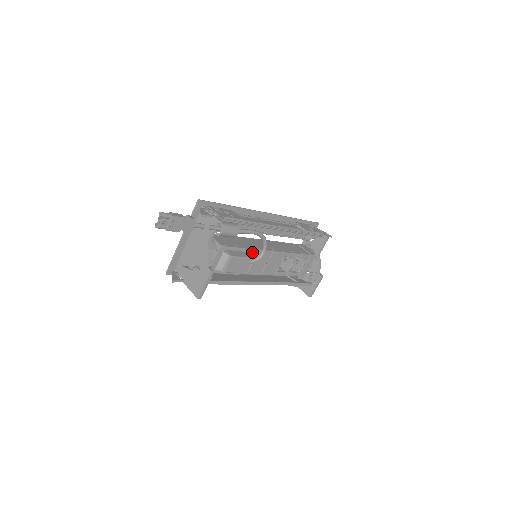
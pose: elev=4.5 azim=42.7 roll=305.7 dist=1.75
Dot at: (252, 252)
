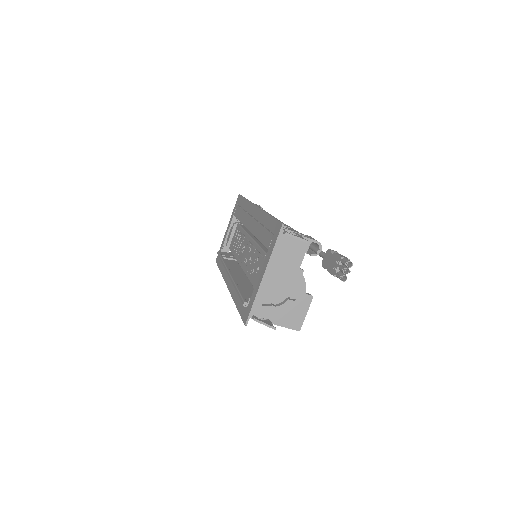
Dot at: occluded
